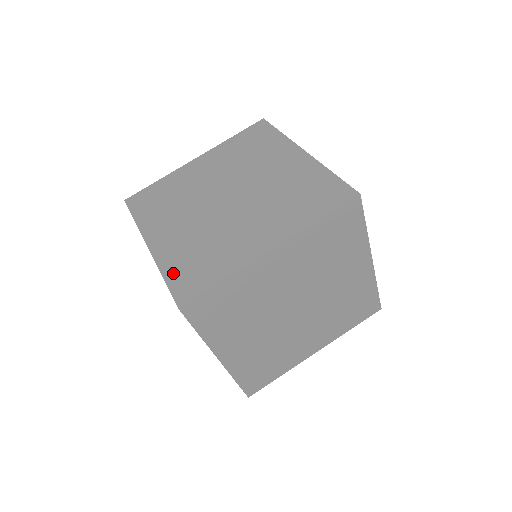
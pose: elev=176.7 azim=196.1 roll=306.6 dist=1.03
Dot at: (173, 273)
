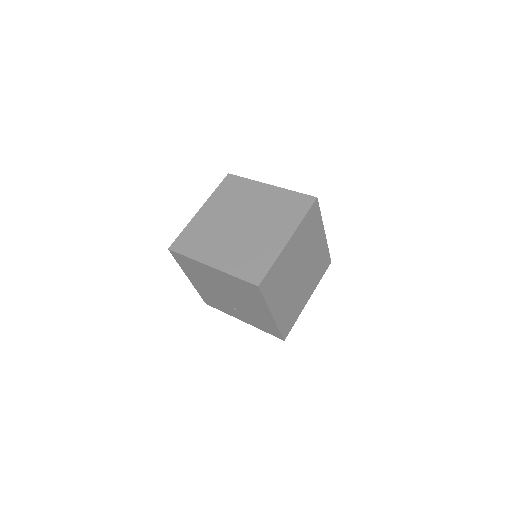
Dot at: (240, 272)
